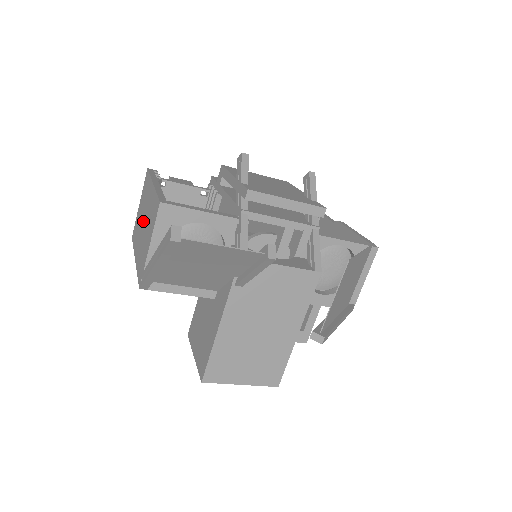
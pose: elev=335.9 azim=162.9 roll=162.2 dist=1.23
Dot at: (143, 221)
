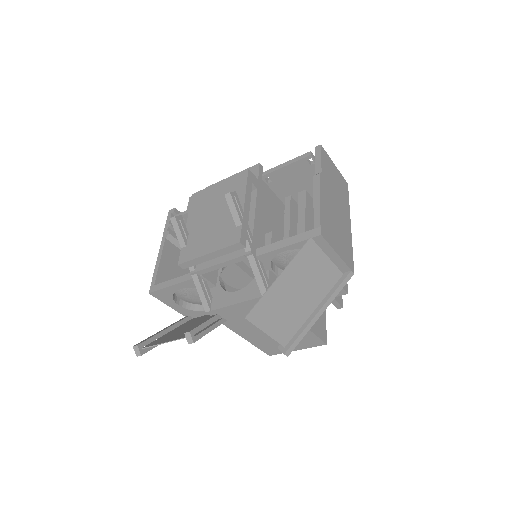
Dot at: occluded
